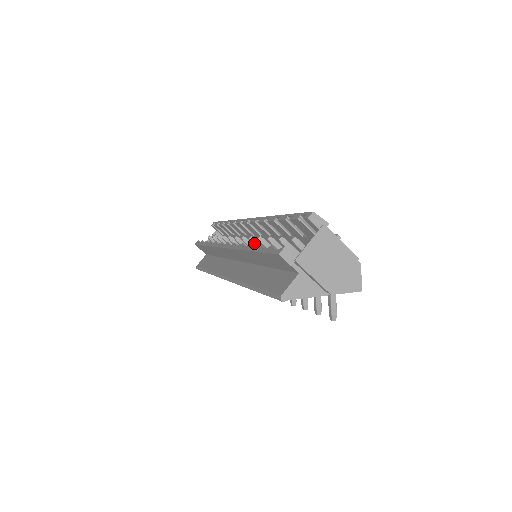
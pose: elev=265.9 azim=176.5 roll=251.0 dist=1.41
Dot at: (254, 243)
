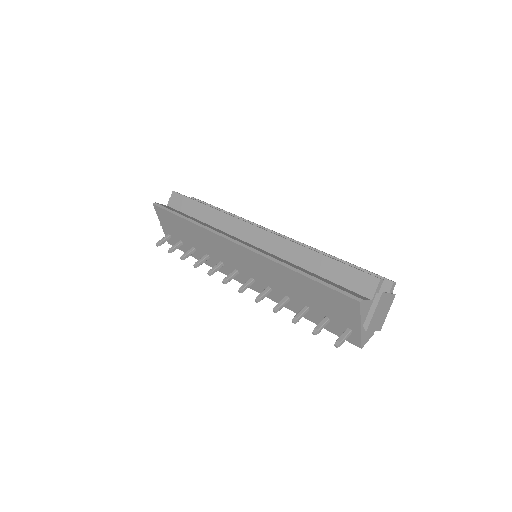
Dot at: occluded
